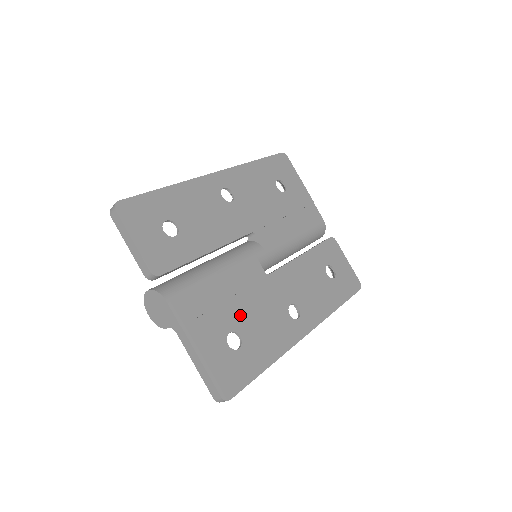
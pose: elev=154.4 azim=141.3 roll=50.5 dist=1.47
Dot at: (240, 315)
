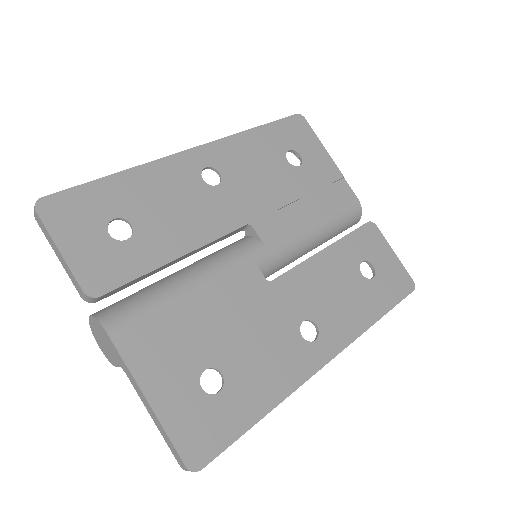
Dot at: (223, 343)
